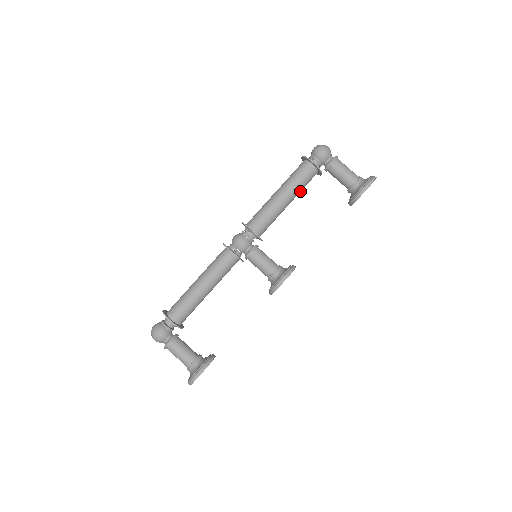
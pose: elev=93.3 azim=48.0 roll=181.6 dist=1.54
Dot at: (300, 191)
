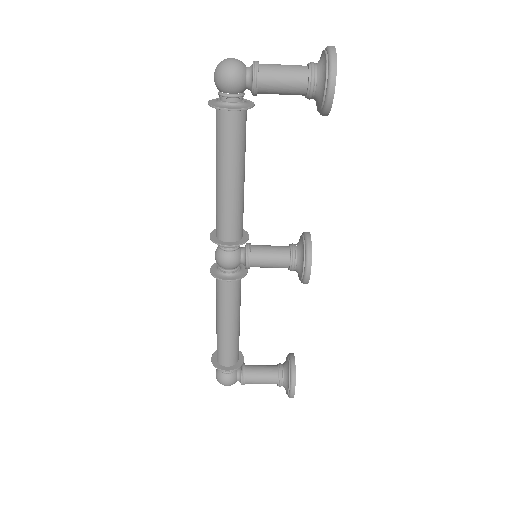
Dot at: (244, 150)
